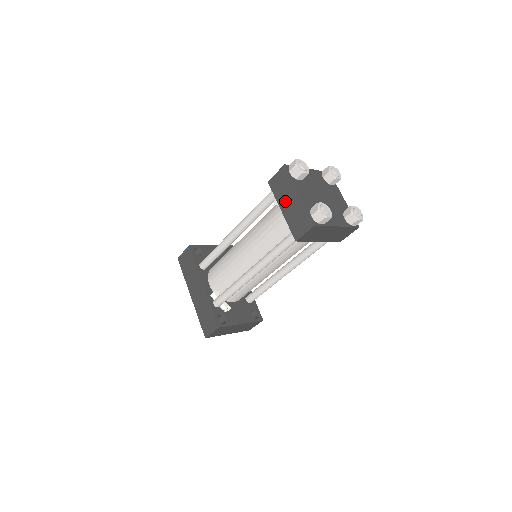
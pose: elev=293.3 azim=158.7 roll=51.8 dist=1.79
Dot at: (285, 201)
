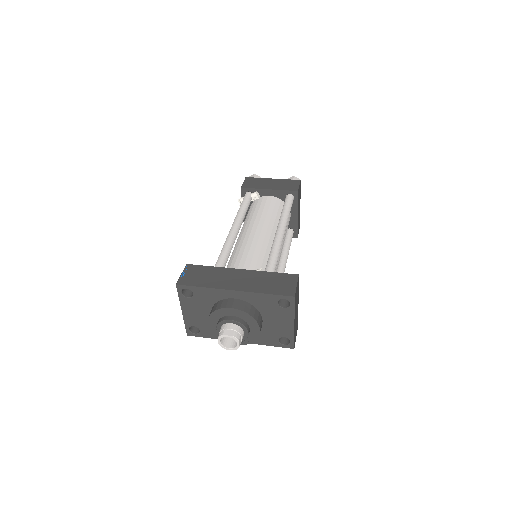
Dot at: (267, 185)
